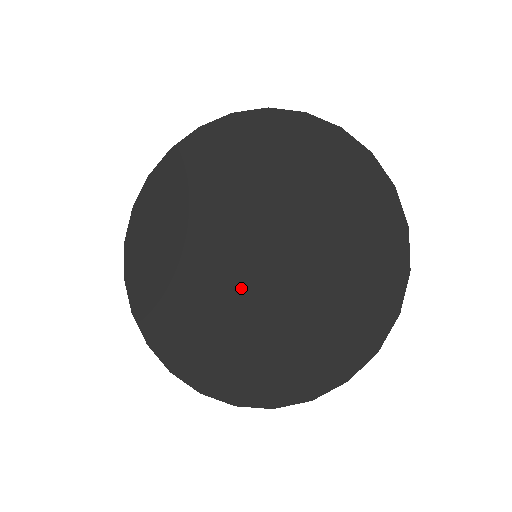
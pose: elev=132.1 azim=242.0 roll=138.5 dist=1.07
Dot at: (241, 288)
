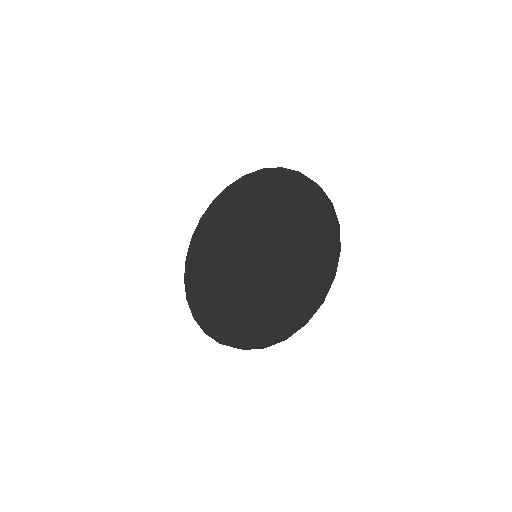
Dot at: (248, 277)
